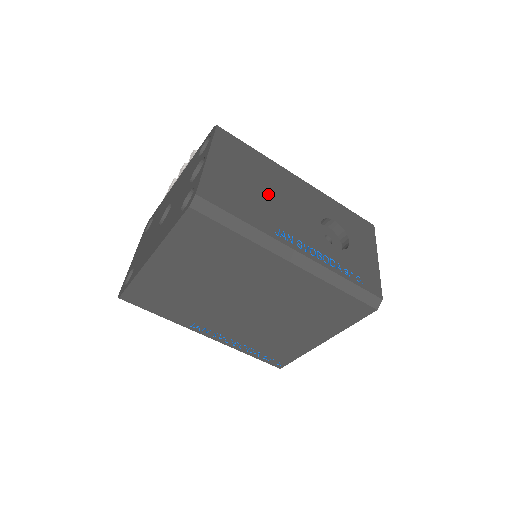
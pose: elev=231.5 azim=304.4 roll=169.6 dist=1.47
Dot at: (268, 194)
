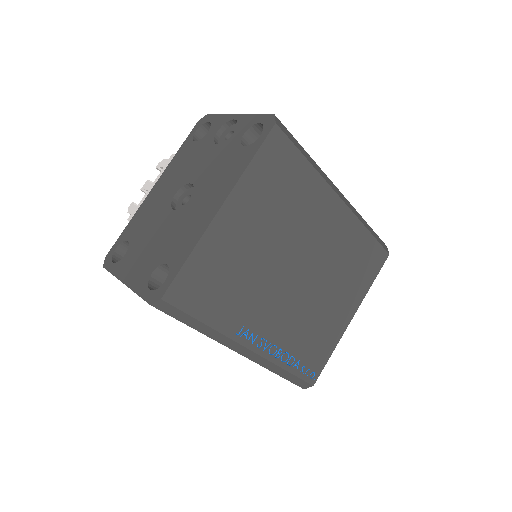
Dot at: occluded
